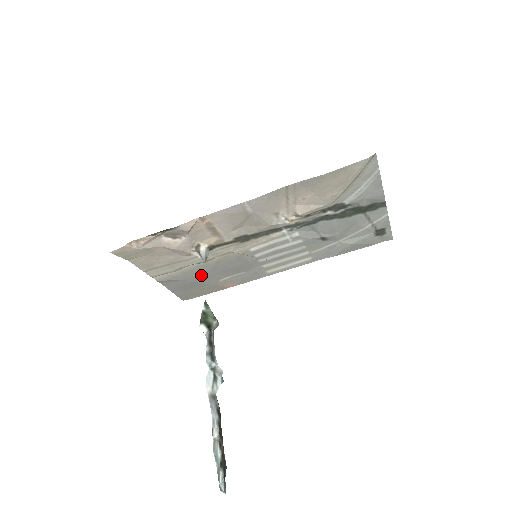
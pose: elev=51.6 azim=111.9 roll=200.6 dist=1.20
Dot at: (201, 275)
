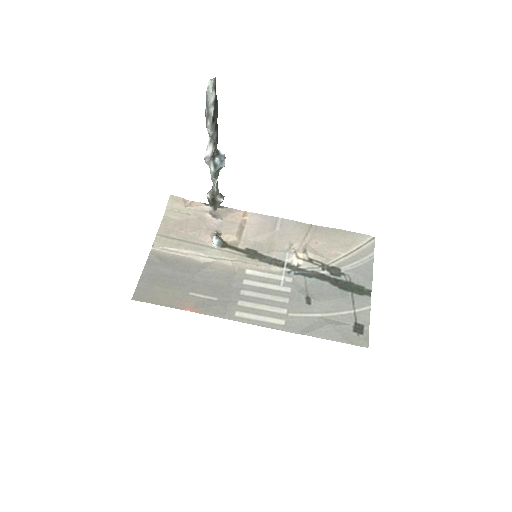
Dot at: (185, 273)
